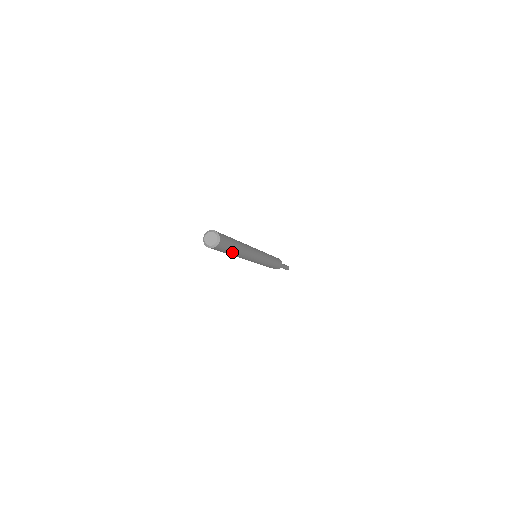
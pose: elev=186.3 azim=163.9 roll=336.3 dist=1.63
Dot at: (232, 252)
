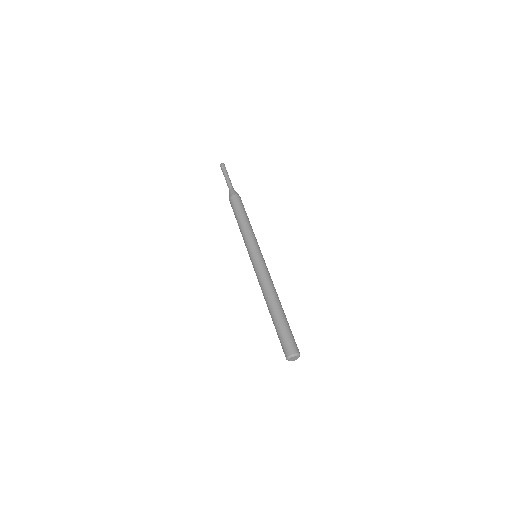
Dot at: occluded
